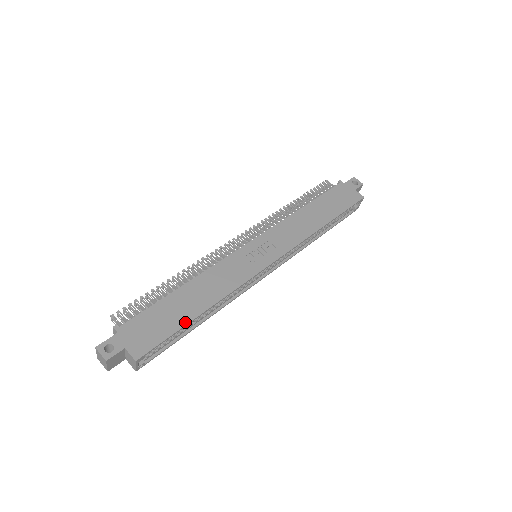
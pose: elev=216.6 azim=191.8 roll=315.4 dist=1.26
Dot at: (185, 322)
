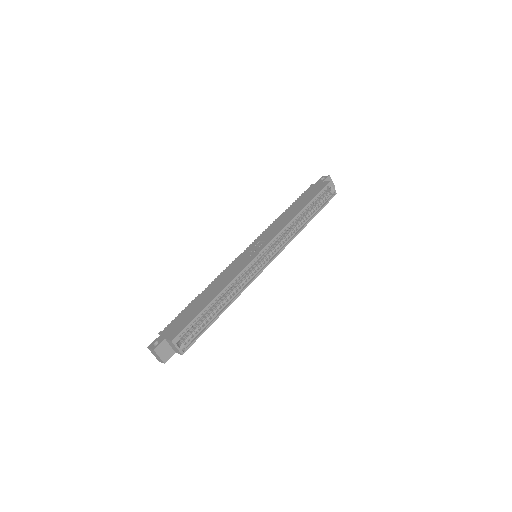
Dot at: (203, 308)
